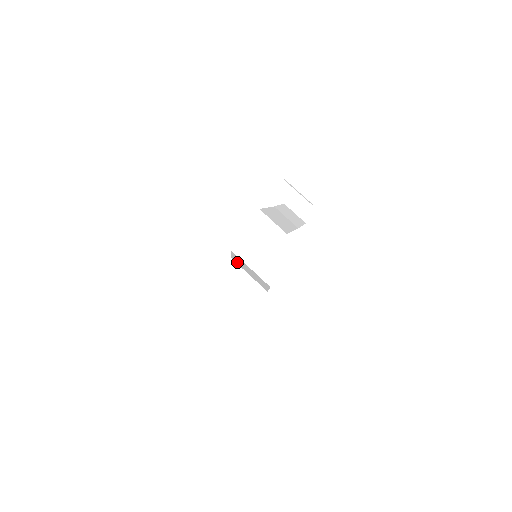
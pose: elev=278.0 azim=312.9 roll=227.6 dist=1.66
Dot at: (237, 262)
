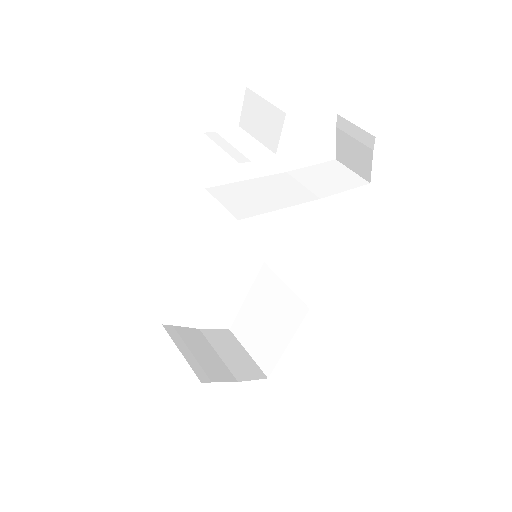
Dot at: occluded
